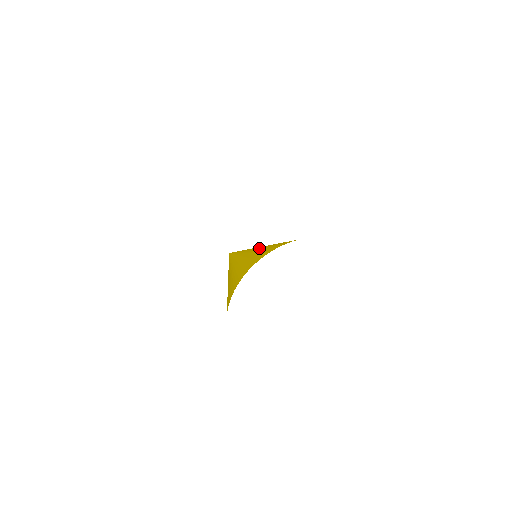
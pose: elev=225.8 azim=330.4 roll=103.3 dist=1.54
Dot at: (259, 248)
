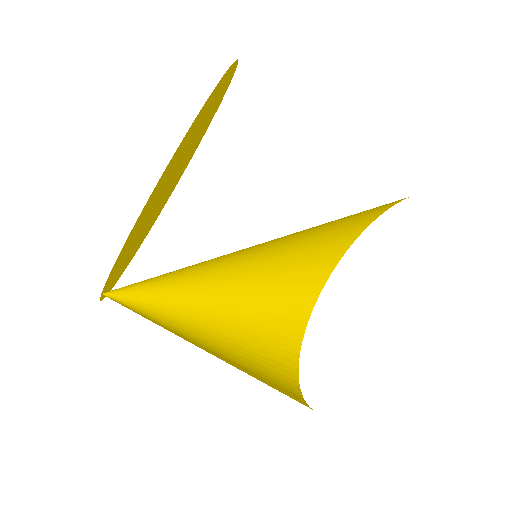
Dot at: (257, 245)
